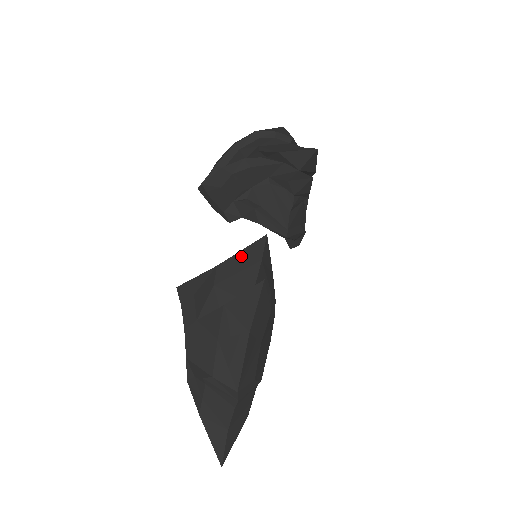
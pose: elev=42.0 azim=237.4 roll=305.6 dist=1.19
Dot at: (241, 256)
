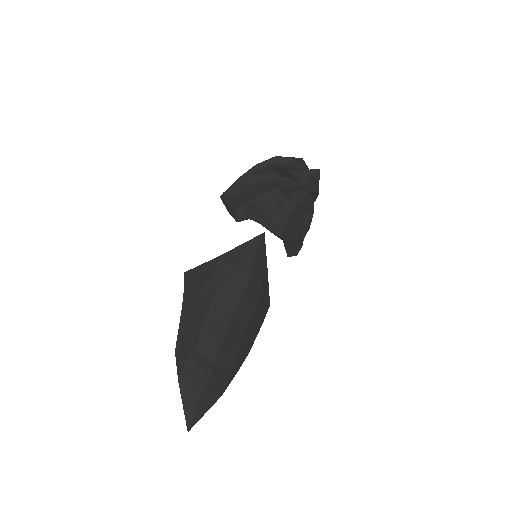
Dot at: (240, 249)
